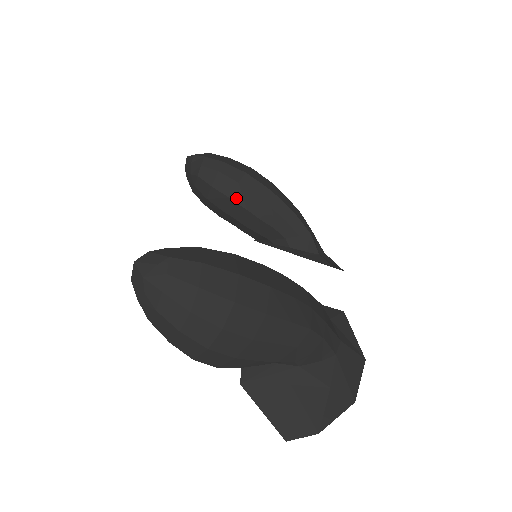
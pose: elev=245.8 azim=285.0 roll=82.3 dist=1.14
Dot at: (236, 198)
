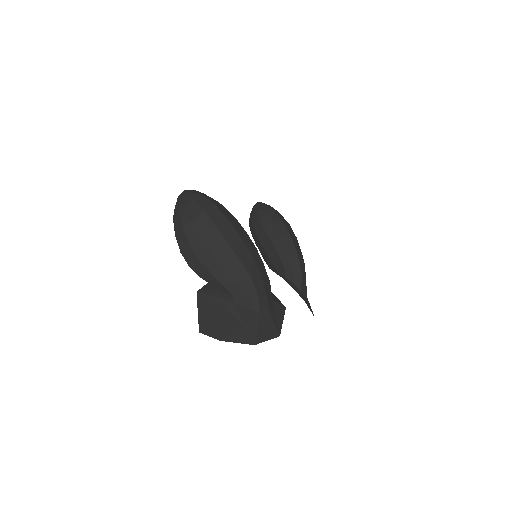
Dot at: (269, 231)
